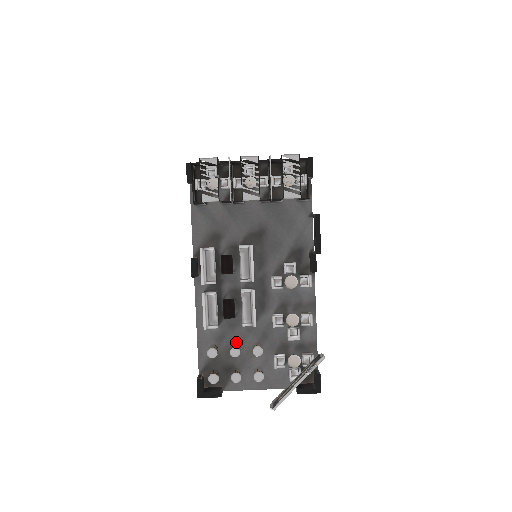
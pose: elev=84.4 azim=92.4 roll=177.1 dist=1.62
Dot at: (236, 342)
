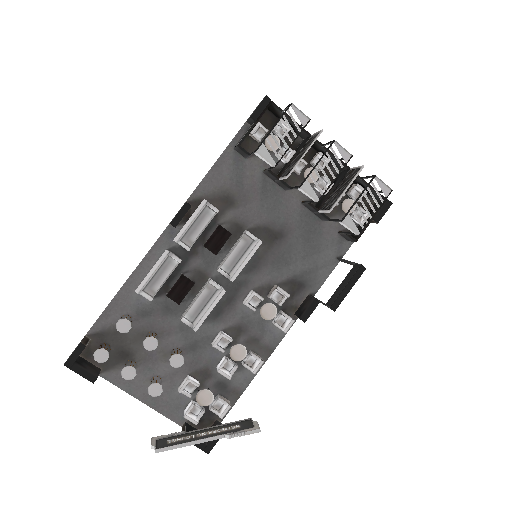
Dot at: (157, 331)
